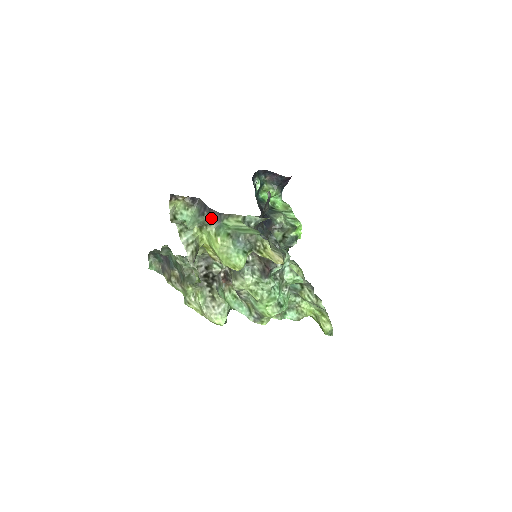
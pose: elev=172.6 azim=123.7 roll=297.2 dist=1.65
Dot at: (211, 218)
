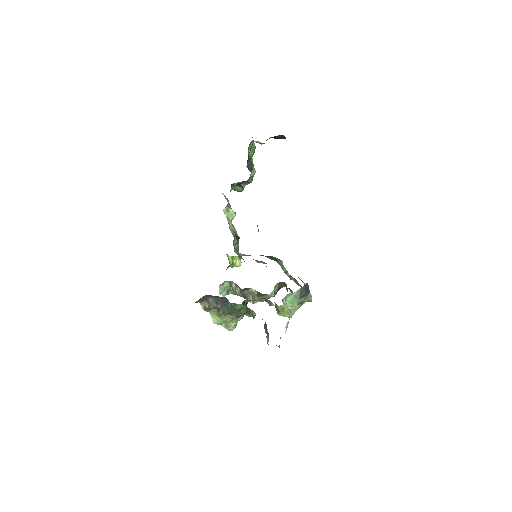
Dot at: (304, 297)
